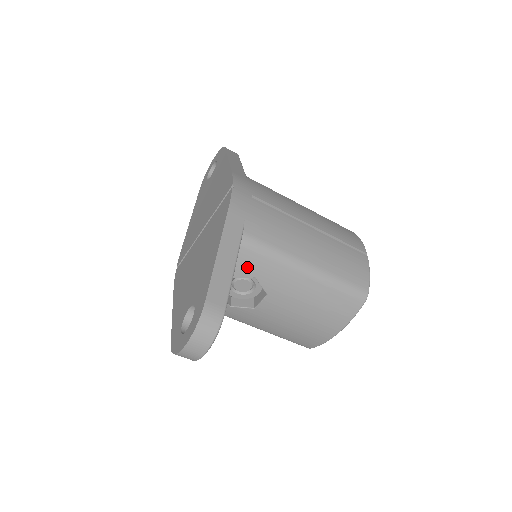
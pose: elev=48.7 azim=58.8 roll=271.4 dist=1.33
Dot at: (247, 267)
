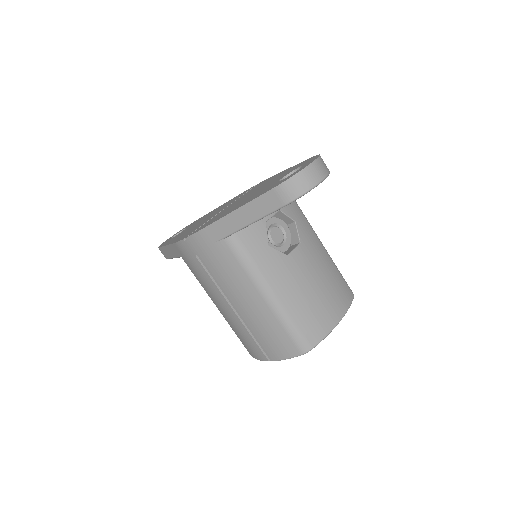
Dot at: (291, 209)
